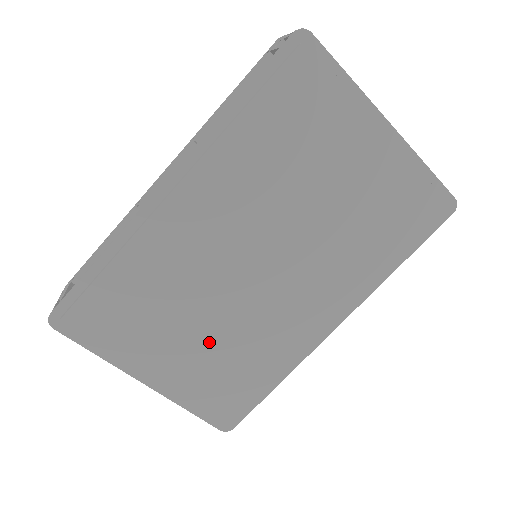
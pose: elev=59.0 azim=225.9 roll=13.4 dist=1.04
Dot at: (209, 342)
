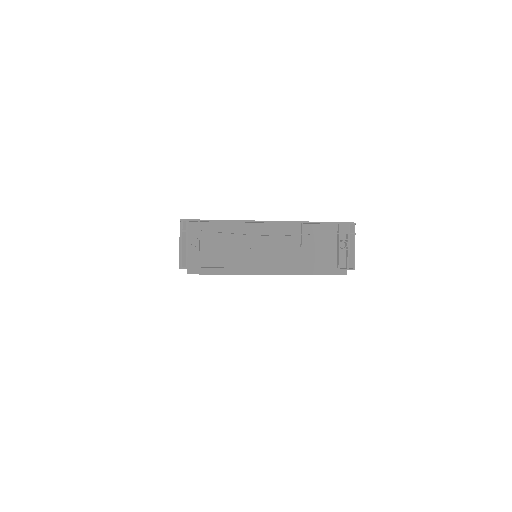
Dot at: occluded
